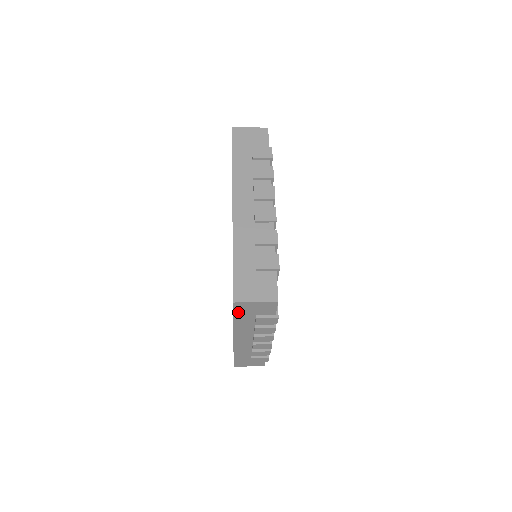
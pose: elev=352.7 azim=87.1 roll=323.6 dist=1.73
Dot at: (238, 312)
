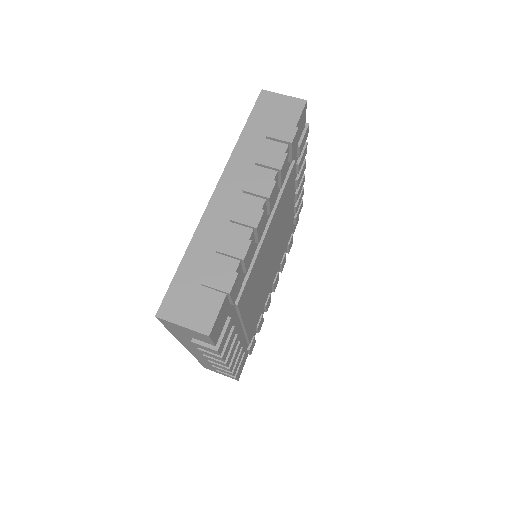
Dot at: occluded
